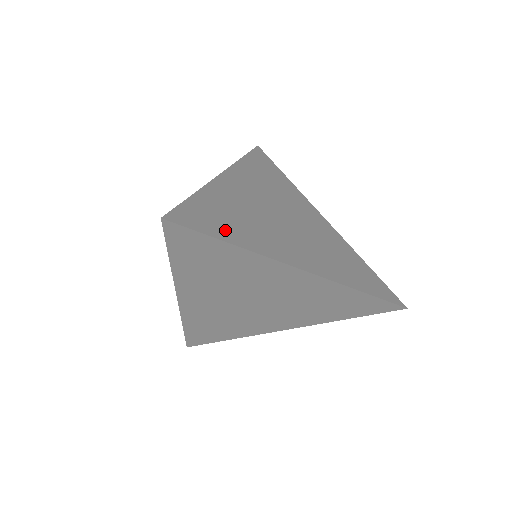
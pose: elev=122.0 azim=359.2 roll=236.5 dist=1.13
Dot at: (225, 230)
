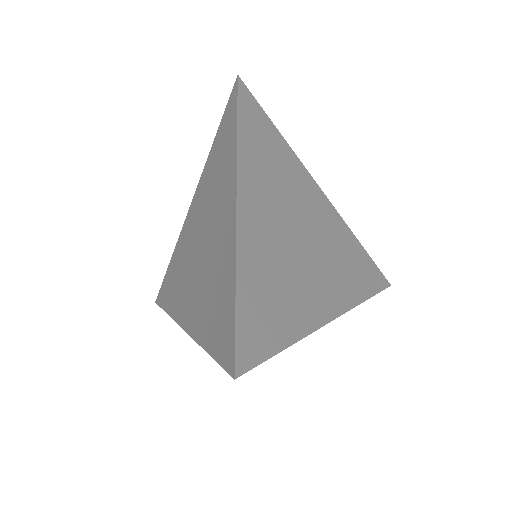
Dot at: (277, 328)
